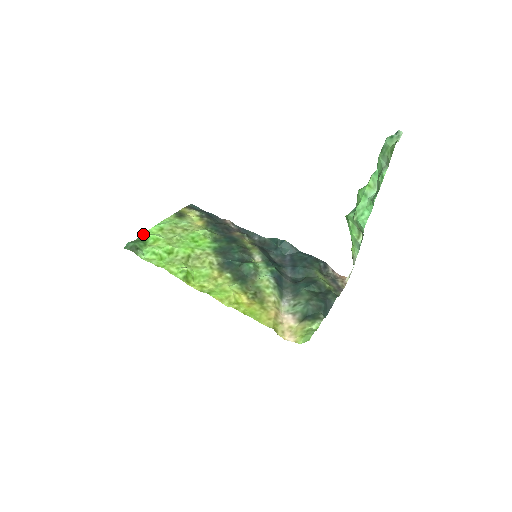
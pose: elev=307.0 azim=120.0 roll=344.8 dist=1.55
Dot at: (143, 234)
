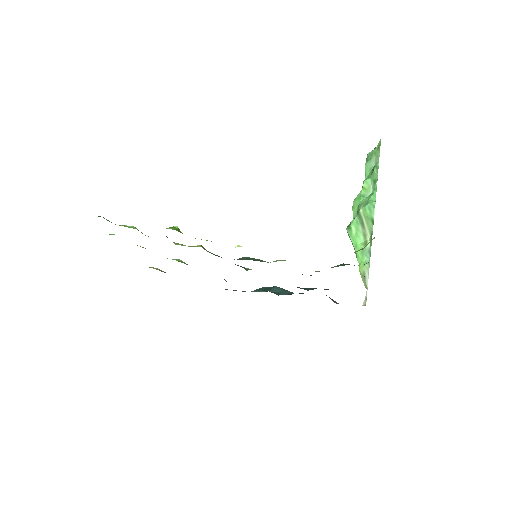
Dot at: occluded
